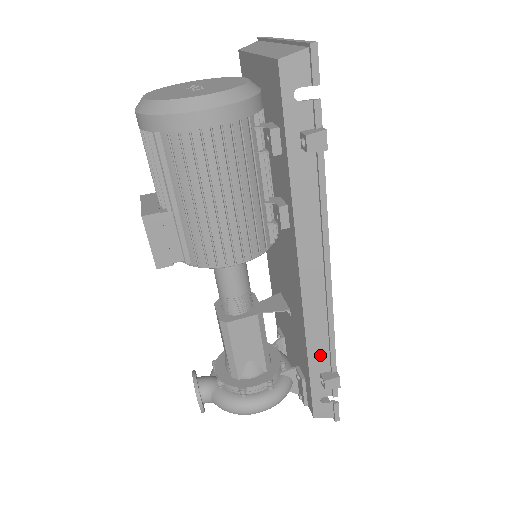
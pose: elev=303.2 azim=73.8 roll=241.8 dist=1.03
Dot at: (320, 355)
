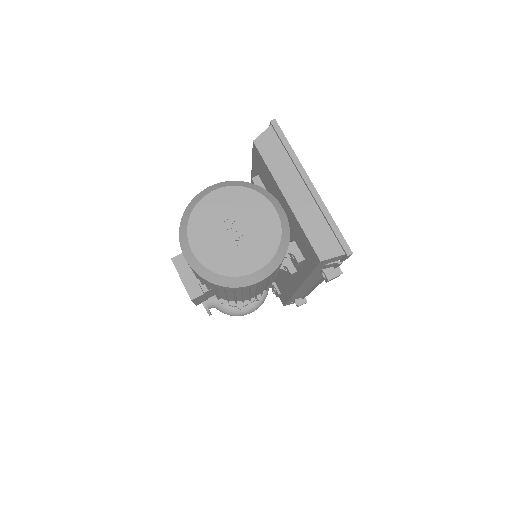
Dot at: (297, 297)
